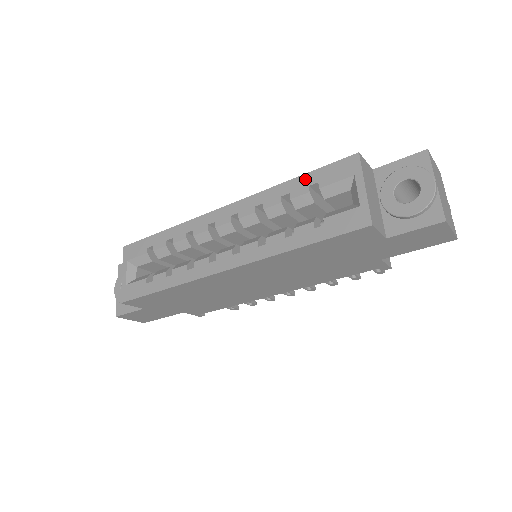
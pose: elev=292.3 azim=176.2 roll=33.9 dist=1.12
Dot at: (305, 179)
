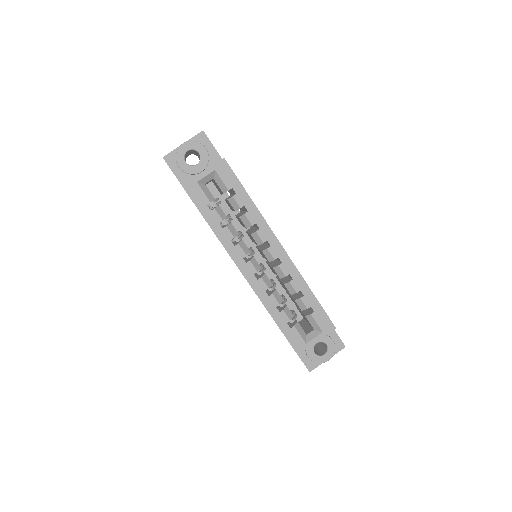
Dot at: (315, 302)
